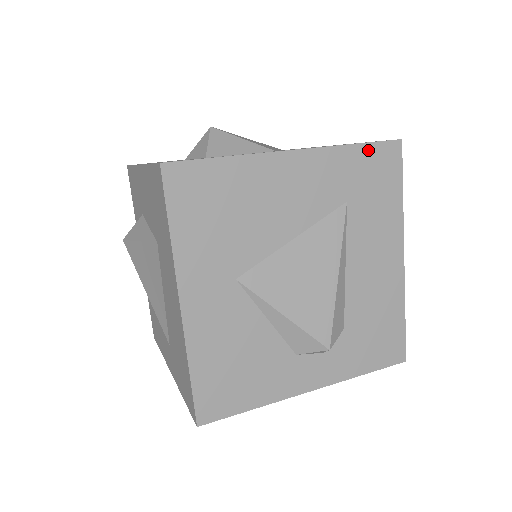
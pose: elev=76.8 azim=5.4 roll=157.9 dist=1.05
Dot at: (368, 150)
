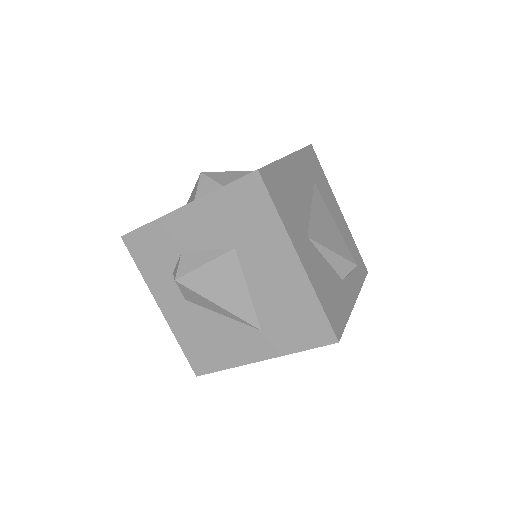
Dot at: (306, 151)
